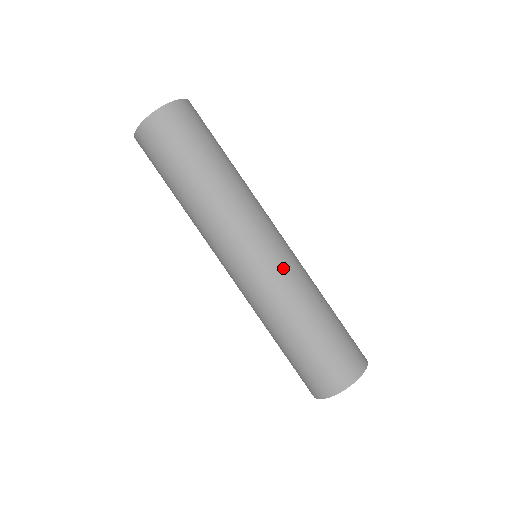
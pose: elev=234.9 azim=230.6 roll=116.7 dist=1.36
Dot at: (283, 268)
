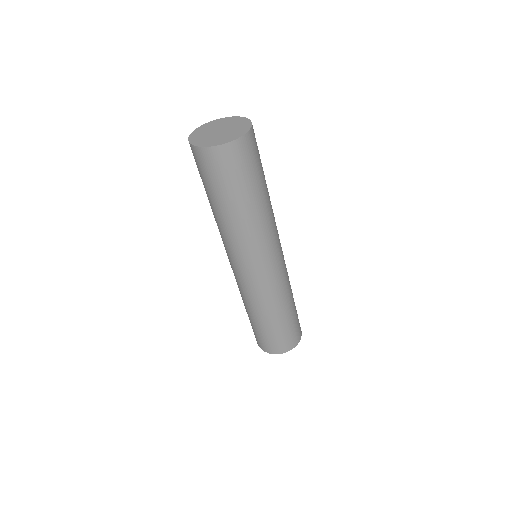
Dot at: (280, 278)
